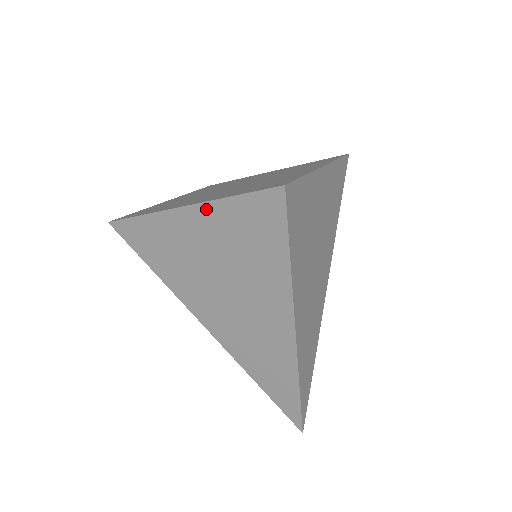
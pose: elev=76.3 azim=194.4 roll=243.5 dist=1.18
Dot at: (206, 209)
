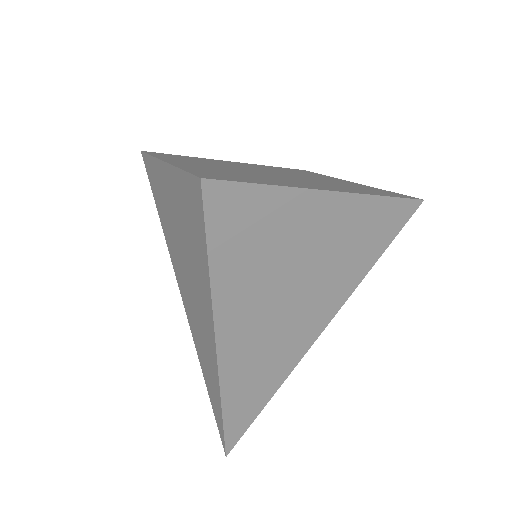
Dot at: (344, 200)
